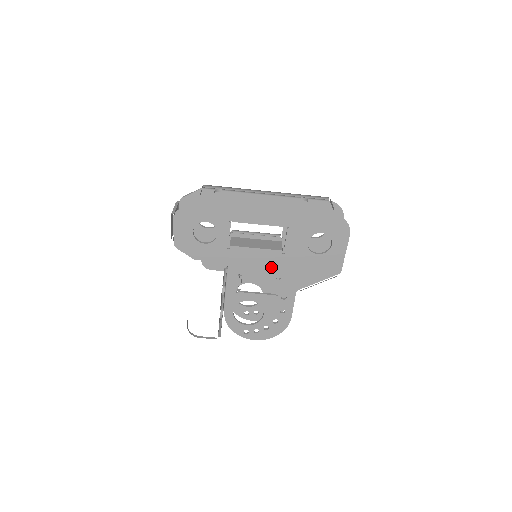
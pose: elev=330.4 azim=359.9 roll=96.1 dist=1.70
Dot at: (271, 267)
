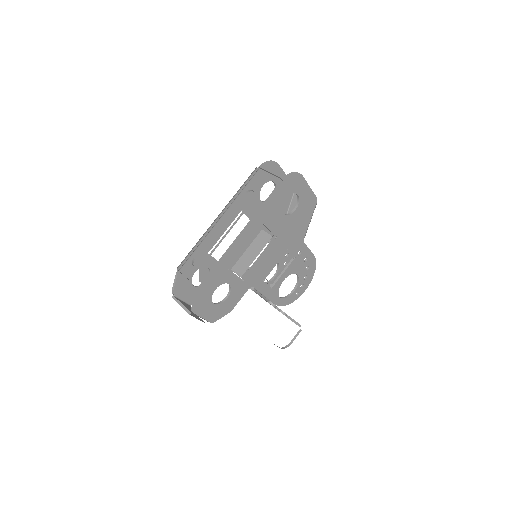
Dot at: (277, 253)
